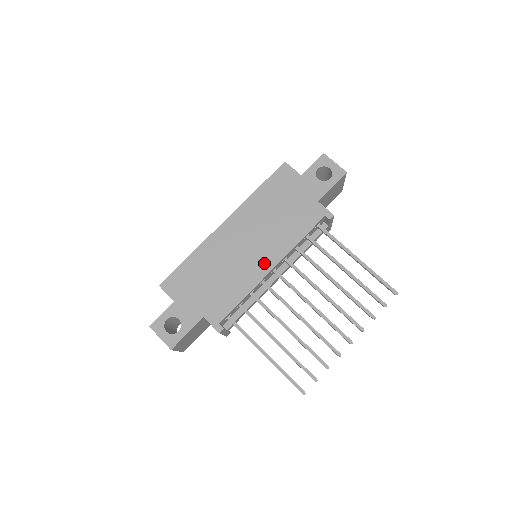
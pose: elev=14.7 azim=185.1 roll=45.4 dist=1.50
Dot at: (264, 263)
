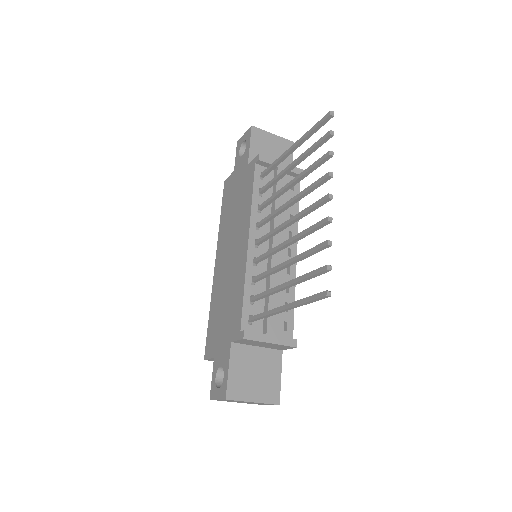
Dot at: (242, 248)
